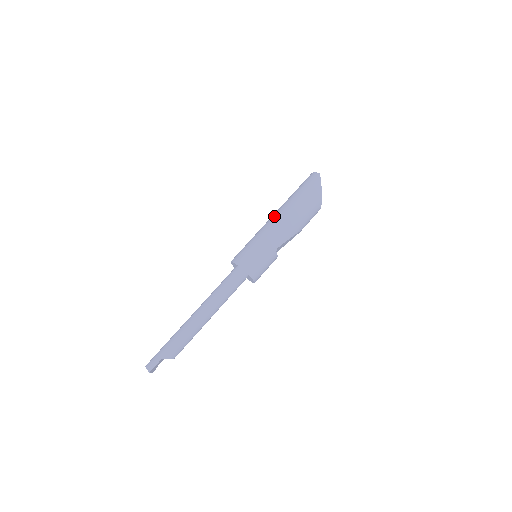
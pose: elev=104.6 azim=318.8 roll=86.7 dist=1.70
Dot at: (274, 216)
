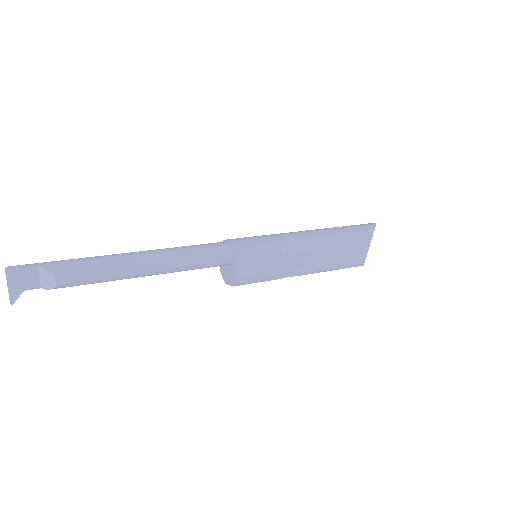
Dot at: occluded
